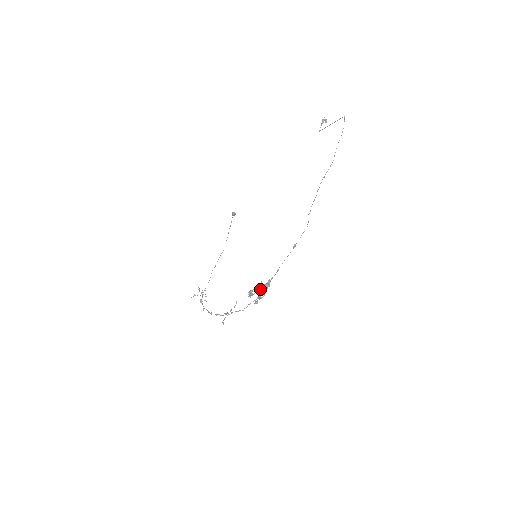
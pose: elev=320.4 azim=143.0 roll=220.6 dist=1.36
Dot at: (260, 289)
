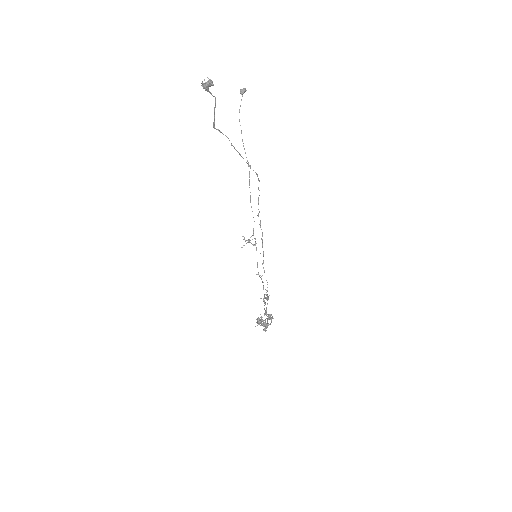
Dot at: occluded
